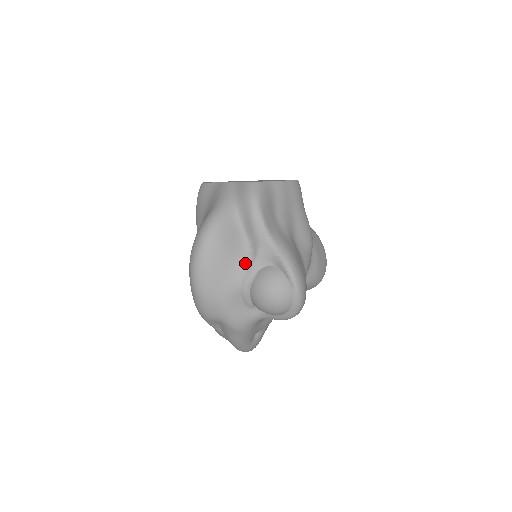
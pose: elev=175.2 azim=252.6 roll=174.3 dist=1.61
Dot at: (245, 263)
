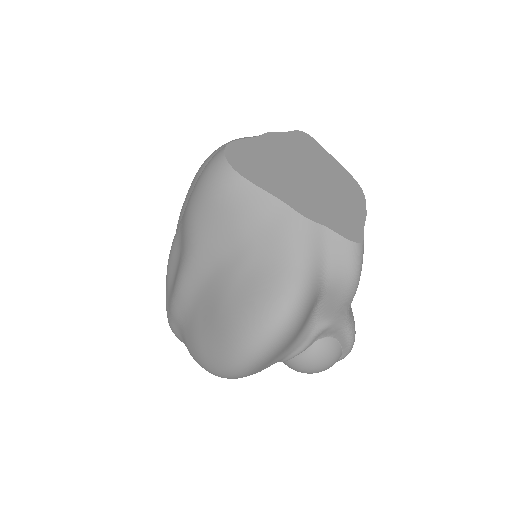
Dot at: (304, 337)
